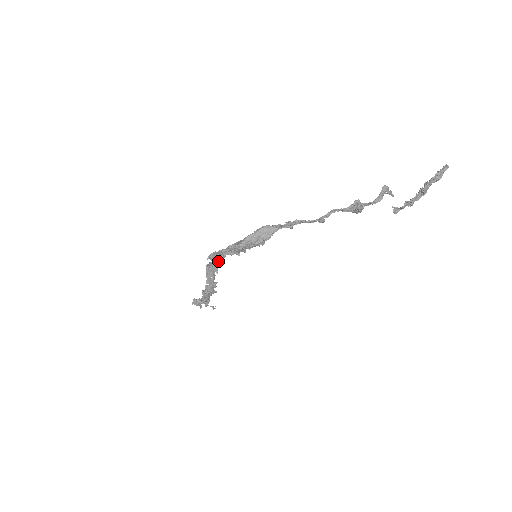
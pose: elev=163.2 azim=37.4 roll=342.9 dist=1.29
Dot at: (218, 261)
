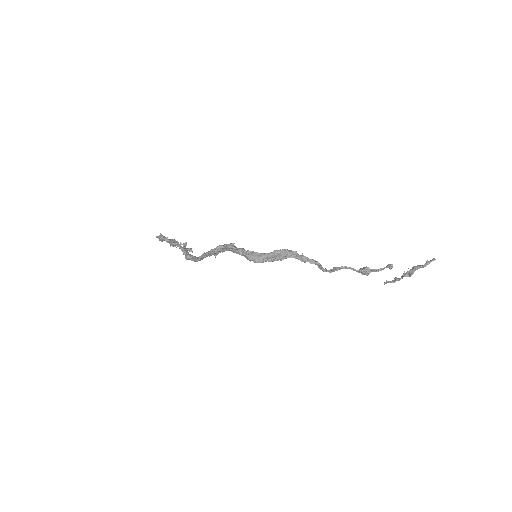
Dot at: (223, 251)
